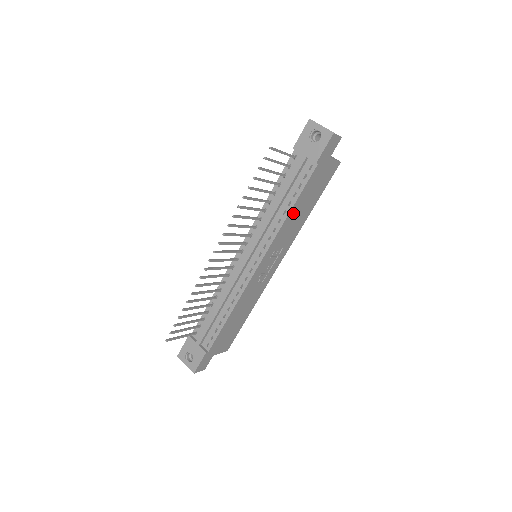
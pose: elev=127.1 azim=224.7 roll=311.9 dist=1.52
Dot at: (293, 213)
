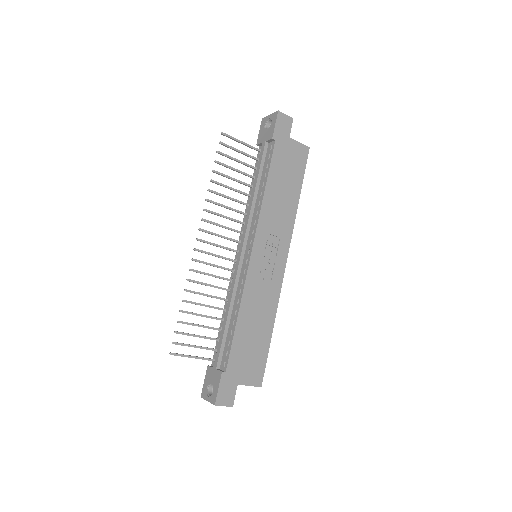
Dot at: (271, 193)
